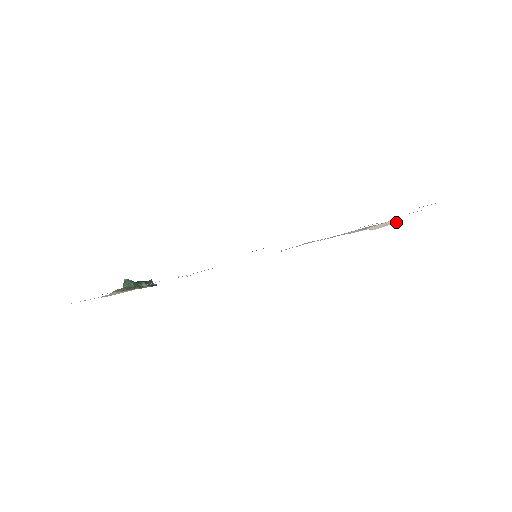
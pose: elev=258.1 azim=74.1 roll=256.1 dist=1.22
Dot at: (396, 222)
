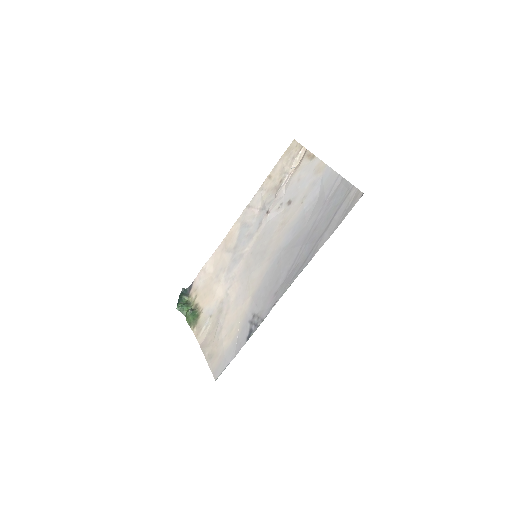
Dot at: (305, 149)
